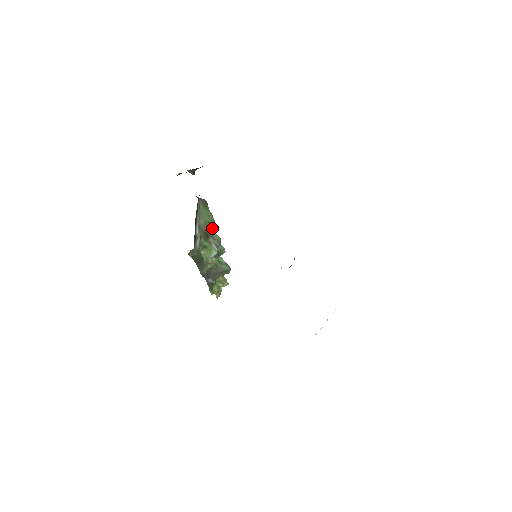
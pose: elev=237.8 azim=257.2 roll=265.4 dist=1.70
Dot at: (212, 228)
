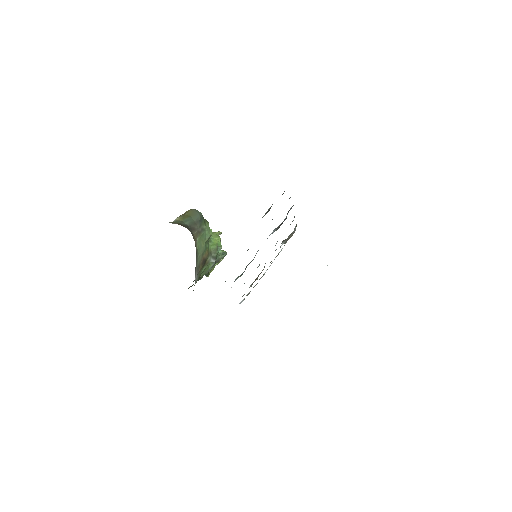
Dot at: (209, 240)
